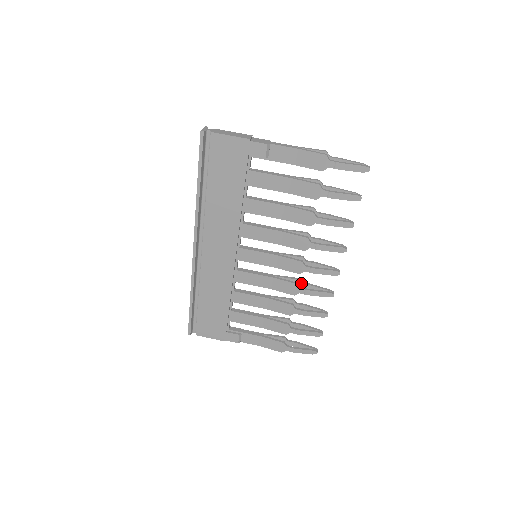
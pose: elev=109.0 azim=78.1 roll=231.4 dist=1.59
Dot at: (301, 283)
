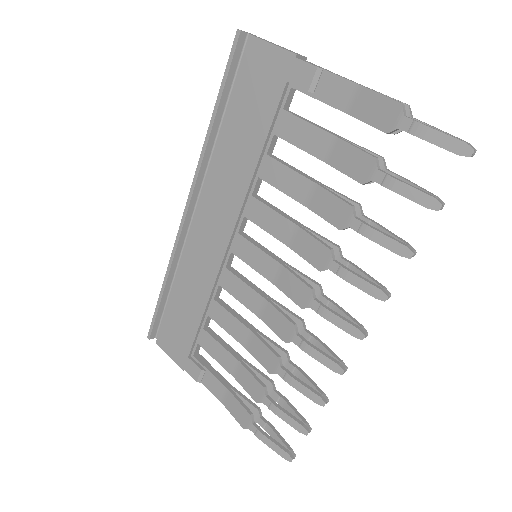
Dot at: (304, 329)
